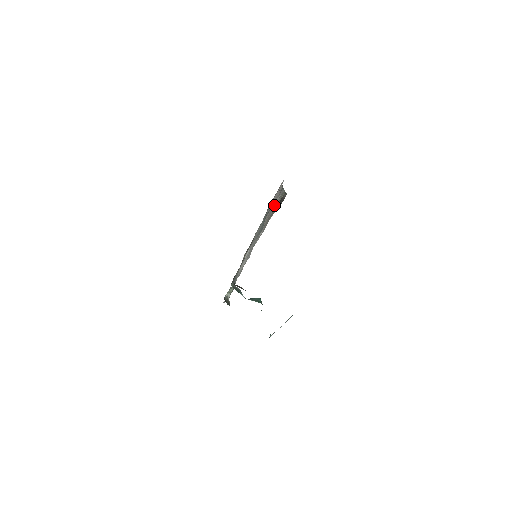
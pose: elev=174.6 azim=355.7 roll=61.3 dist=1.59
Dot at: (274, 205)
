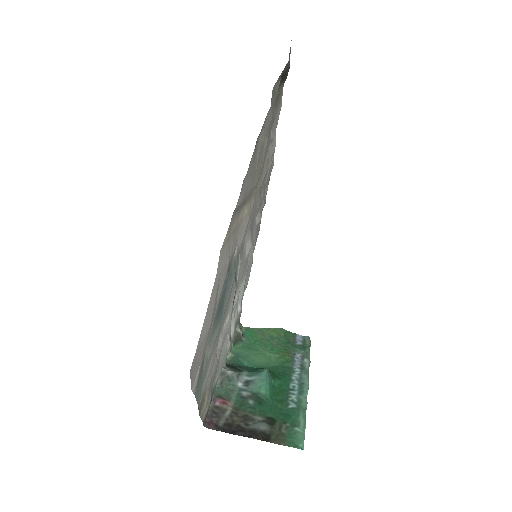
Dot at: (264, 128)
